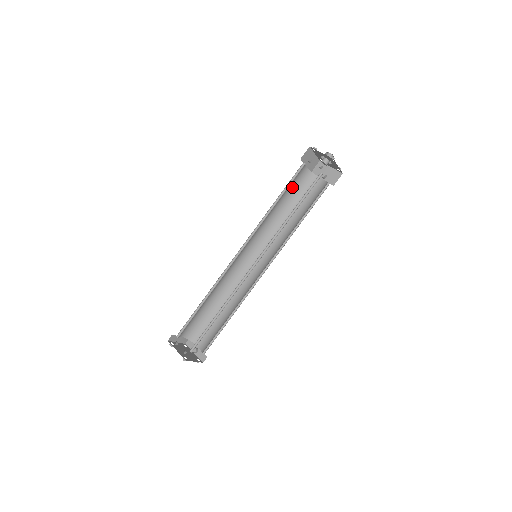
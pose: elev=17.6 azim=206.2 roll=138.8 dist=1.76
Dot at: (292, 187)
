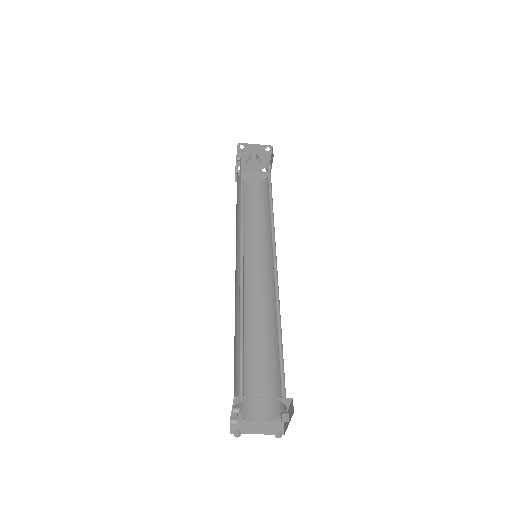
Dot at: (254, 201)
